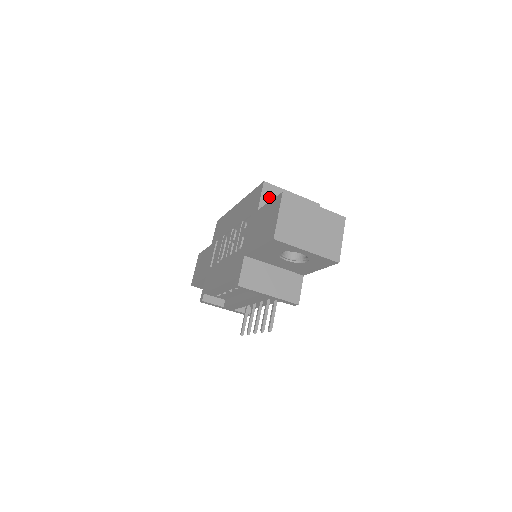
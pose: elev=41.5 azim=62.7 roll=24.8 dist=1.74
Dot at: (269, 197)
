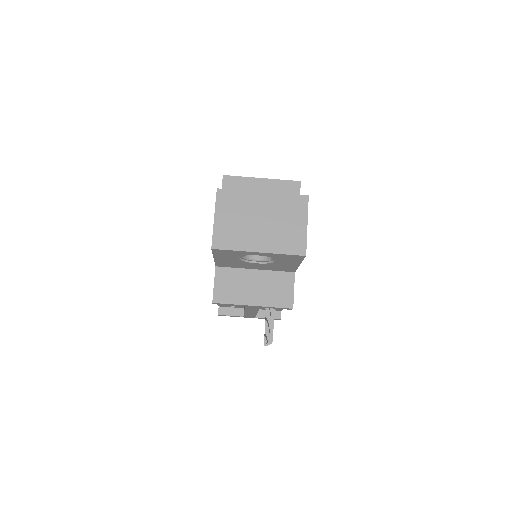
Dot at: occluded
